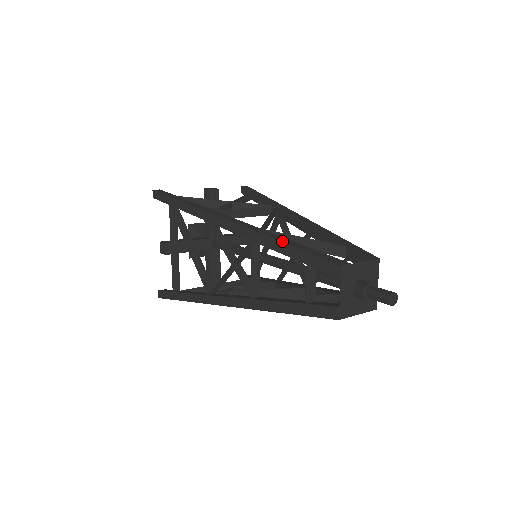
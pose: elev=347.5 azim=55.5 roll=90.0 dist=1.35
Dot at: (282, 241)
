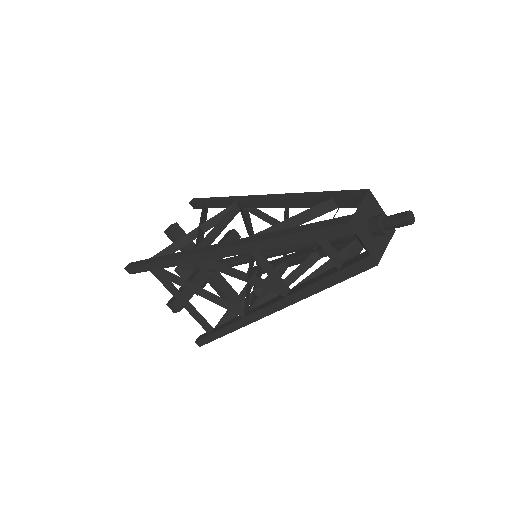
Dot at: (279, 236)
